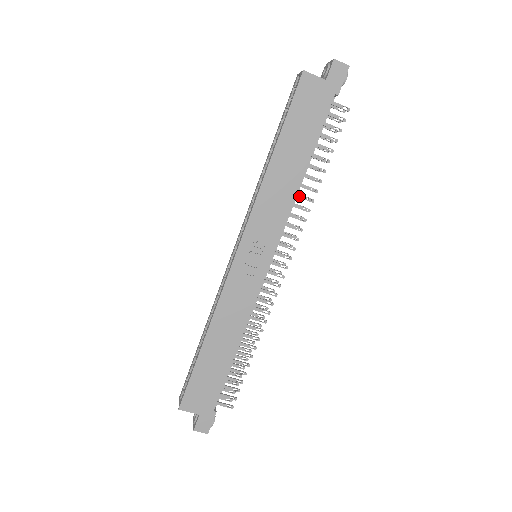
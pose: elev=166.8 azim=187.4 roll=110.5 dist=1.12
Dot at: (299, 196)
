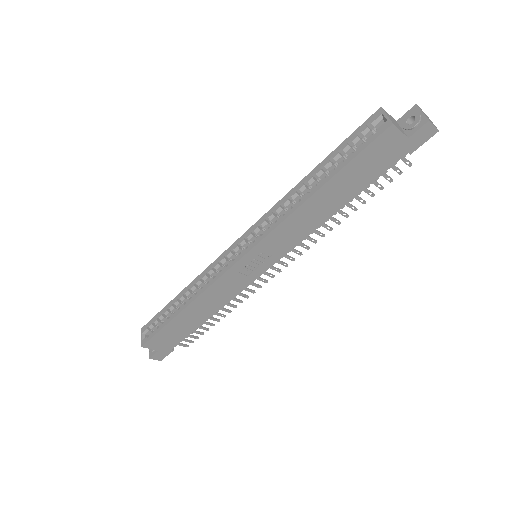
Dot at: (321, 224)
